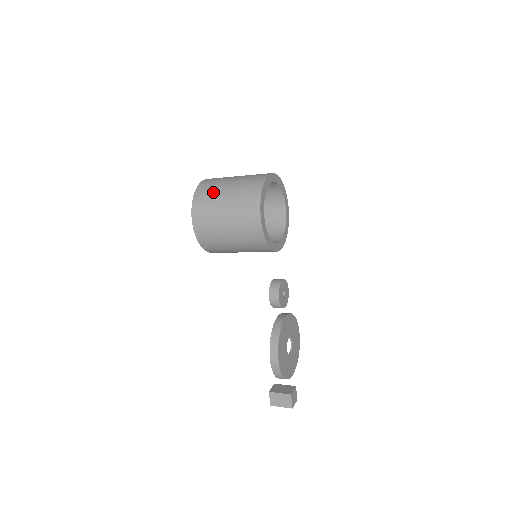
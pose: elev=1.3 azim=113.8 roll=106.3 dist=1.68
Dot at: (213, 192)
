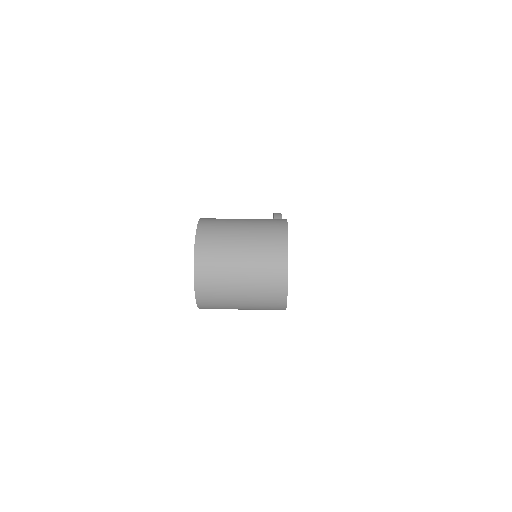
Dot at: (223, 304)
